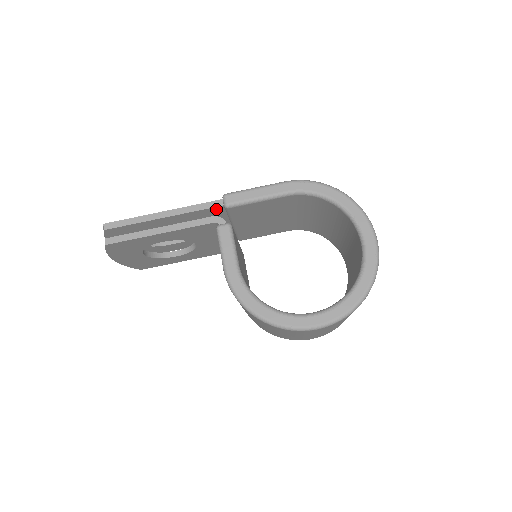
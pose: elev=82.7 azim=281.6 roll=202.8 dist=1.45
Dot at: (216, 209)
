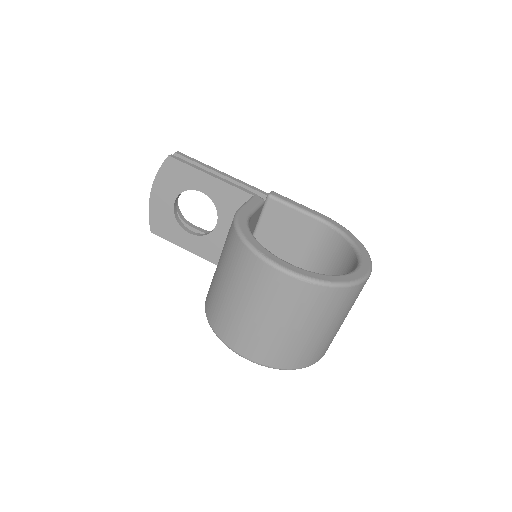
Dot at: occluded
